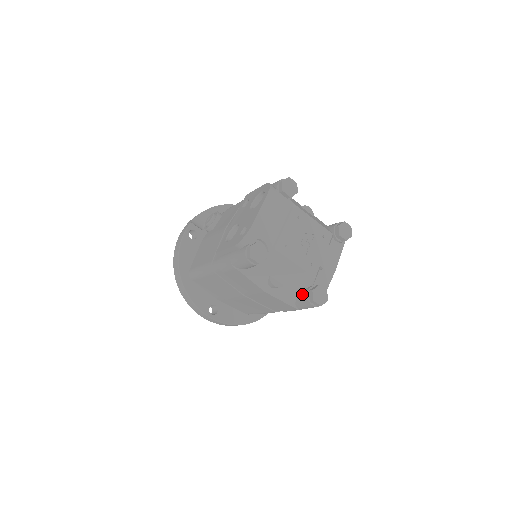
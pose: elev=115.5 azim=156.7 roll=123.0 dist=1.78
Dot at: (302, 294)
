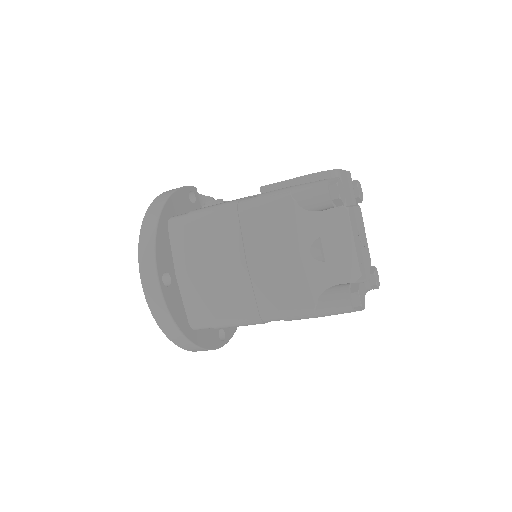
Dot at: (339, 285)
